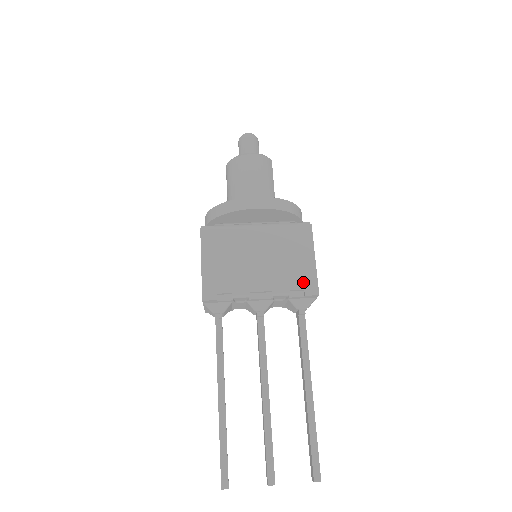
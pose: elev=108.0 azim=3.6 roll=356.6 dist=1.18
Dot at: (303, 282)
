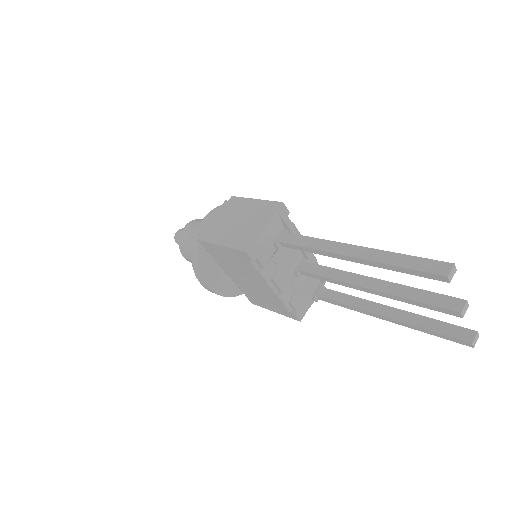
Dot at: occluded
